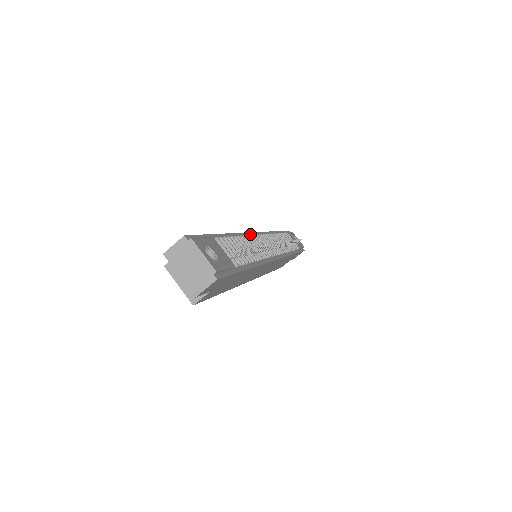
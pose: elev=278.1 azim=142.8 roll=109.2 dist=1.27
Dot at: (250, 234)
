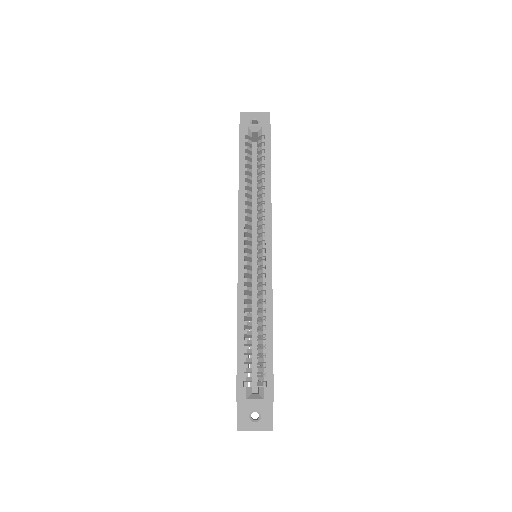
Dot at: occluded
